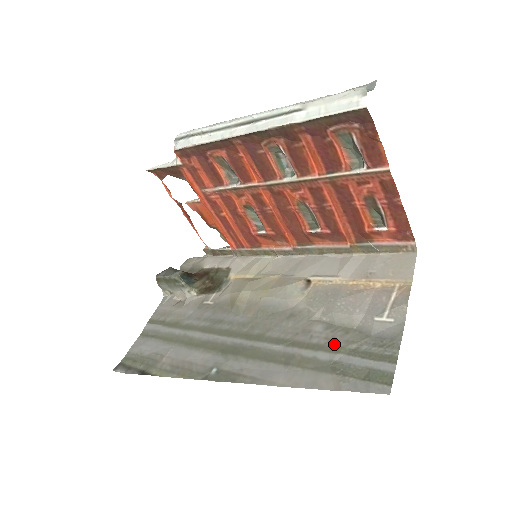
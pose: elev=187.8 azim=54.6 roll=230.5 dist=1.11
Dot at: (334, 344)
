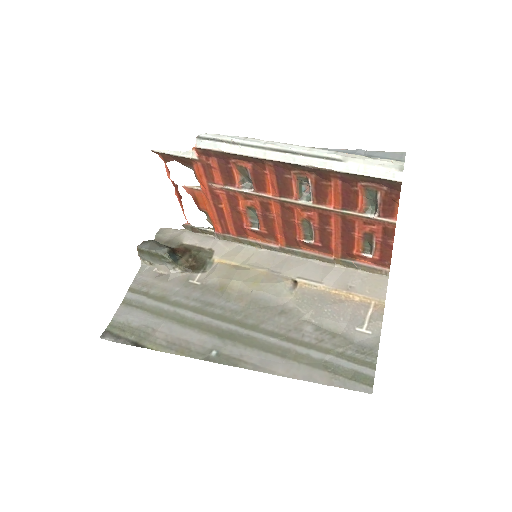
Dot at: (324, 346)
